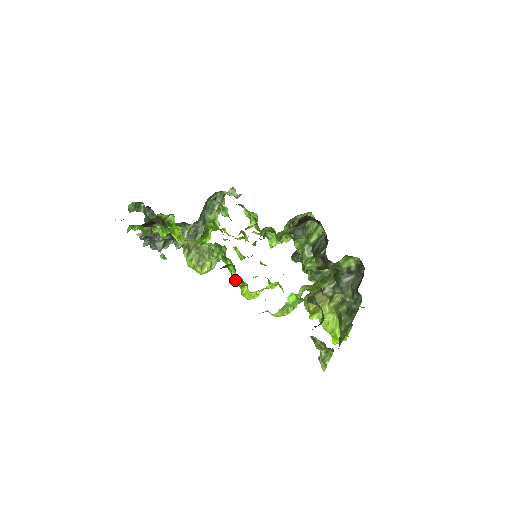
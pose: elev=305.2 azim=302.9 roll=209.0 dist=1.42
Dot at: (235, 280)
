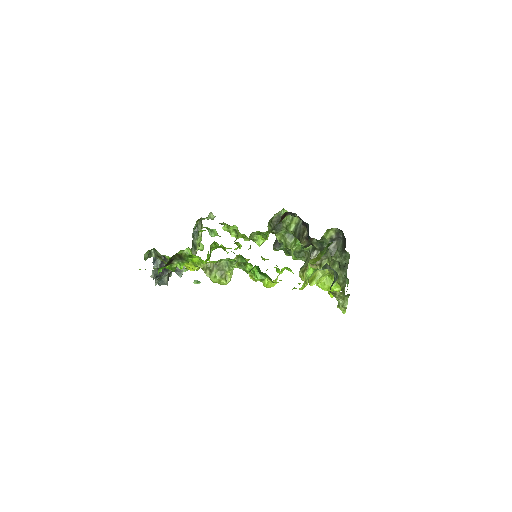
Dot at: (259, 277)
